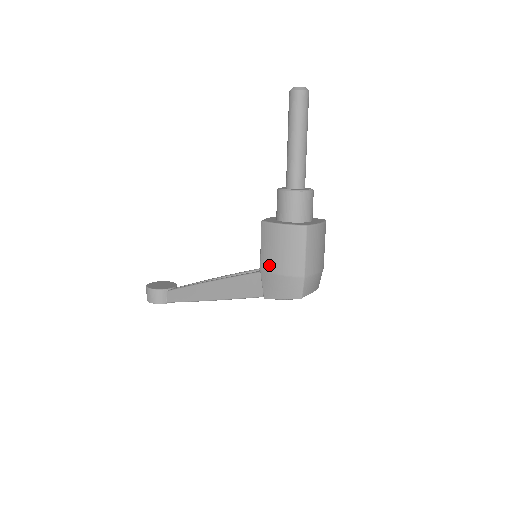
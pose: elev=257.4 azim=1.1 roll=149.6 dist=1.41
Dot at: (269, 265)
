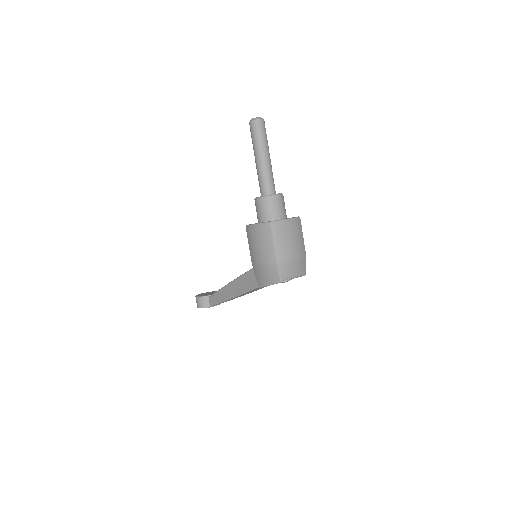
Dot at: (254, 259)
